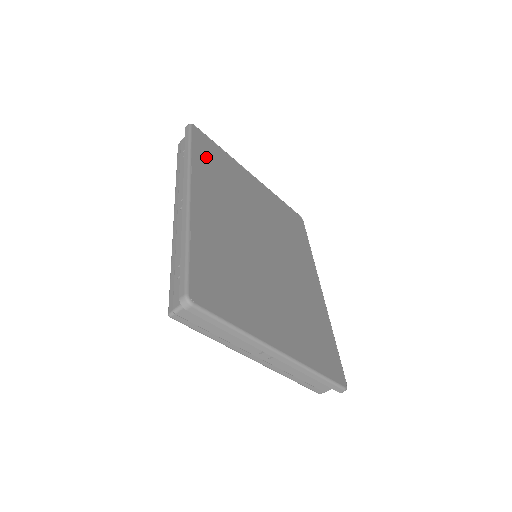
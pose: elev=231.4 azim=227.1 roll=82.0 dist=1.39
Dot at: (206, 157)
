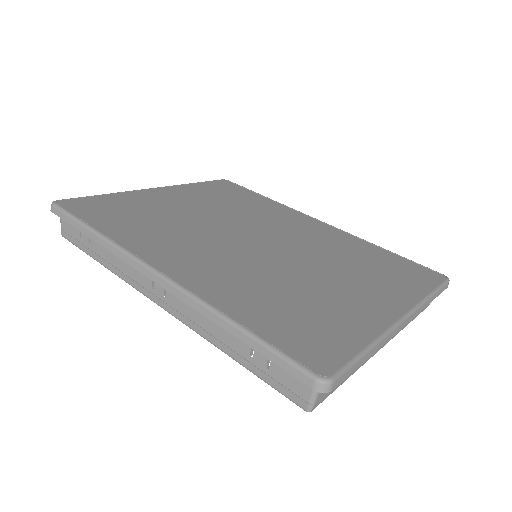
Dot at: (110, 219)
